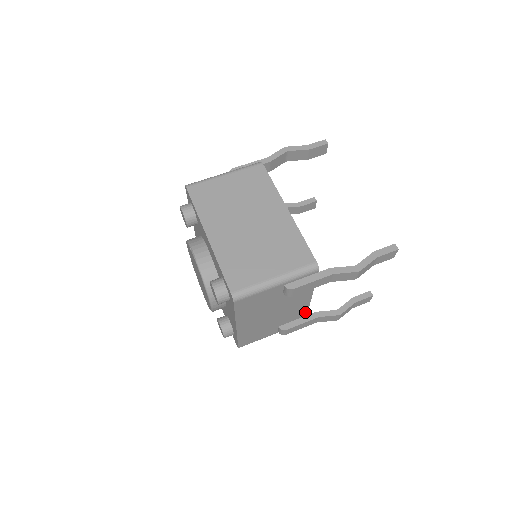
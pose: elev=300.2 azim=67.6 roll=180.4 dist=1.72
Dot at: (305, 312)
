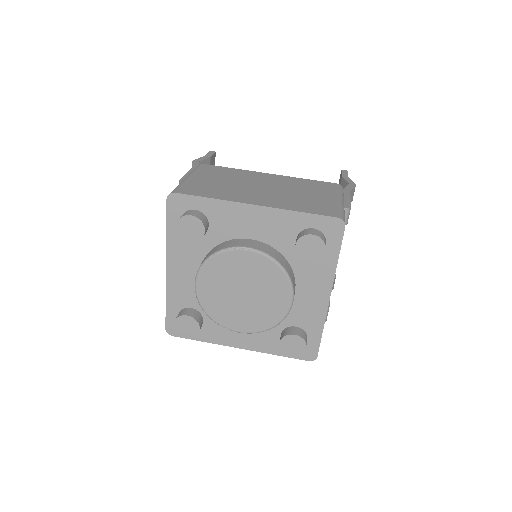
Dot at: occluded
